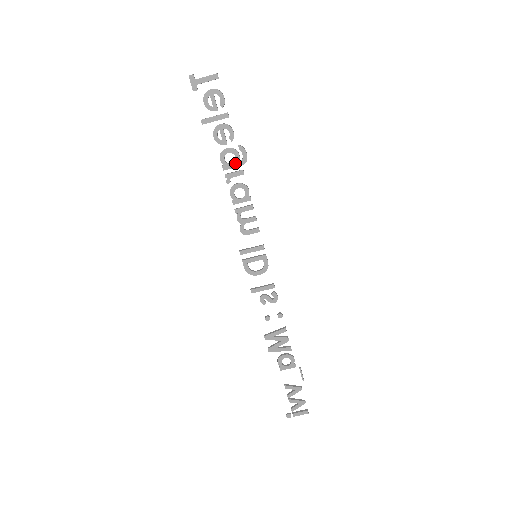
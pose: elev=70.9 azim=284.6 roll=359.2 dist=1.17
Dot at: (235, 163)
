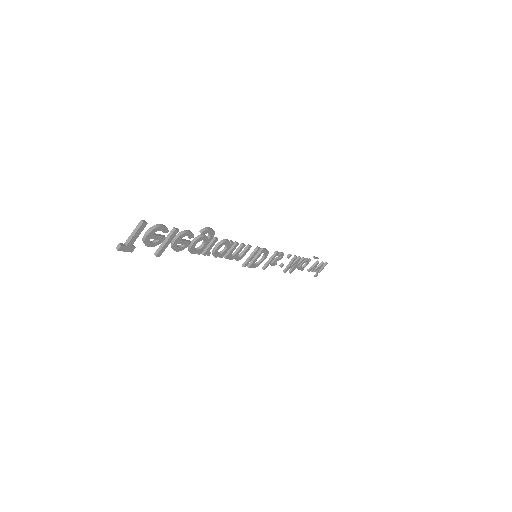
Dot at: (206, 243)
